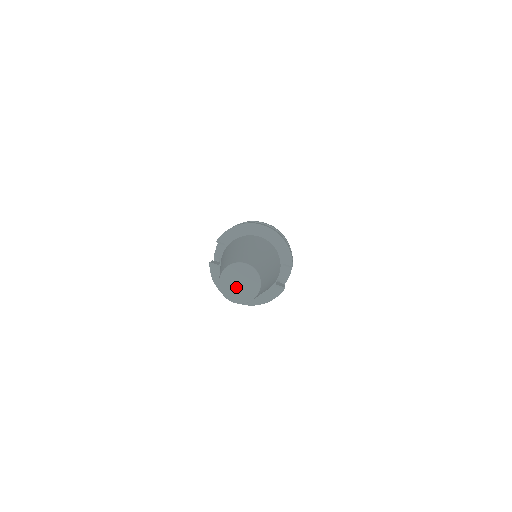
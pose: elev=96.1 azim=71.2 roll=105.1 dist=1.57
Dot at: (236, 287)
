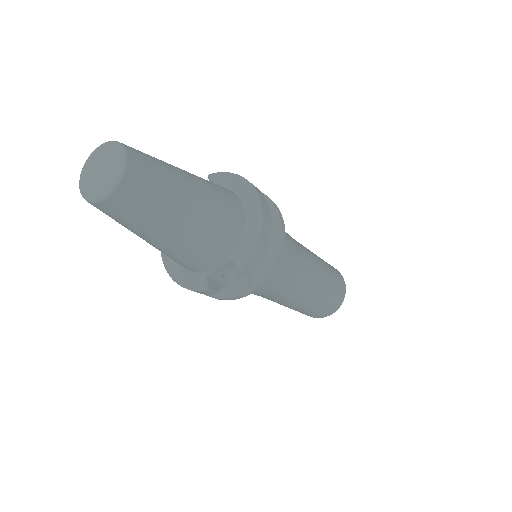
Dot at: (96, 172)
